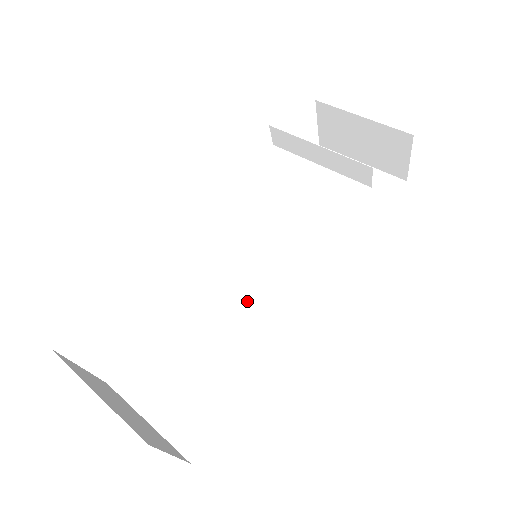
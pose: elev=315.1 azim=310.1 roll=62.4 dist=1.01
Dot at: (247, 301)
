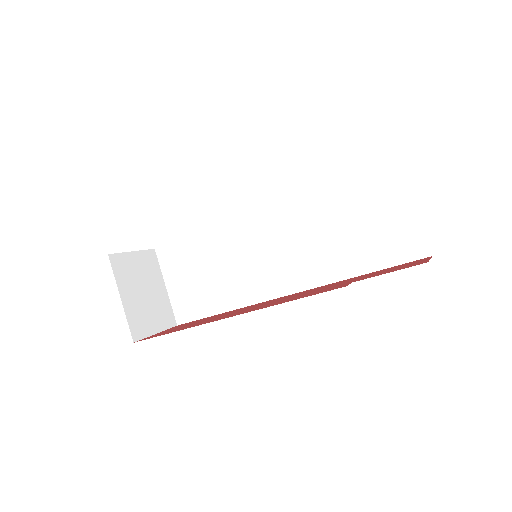
Dot at: (251, 260)
